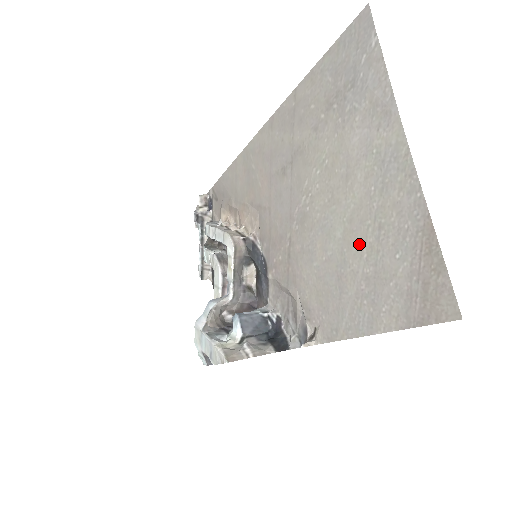
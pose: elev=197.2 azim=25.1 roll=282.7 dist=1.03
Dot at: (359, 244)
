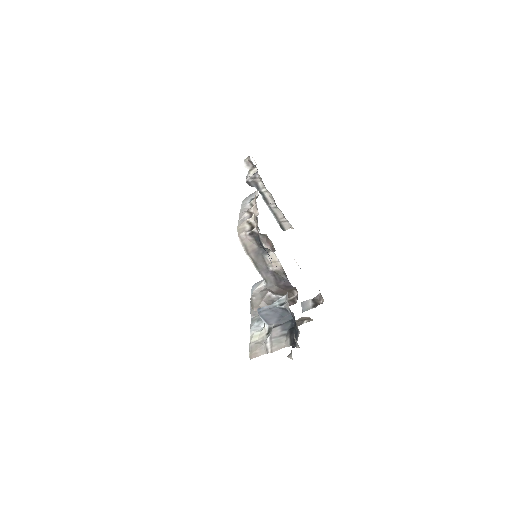
Dot at: occluded
